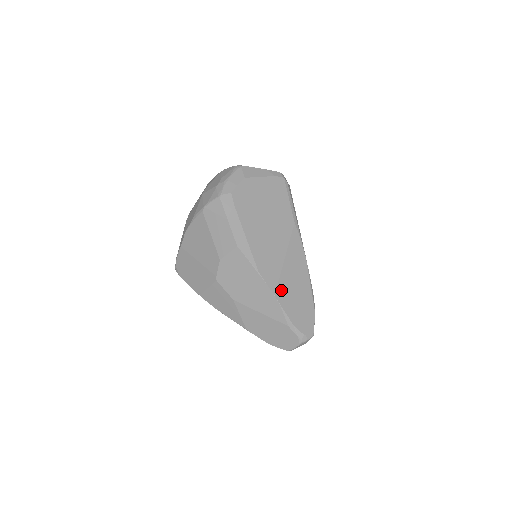
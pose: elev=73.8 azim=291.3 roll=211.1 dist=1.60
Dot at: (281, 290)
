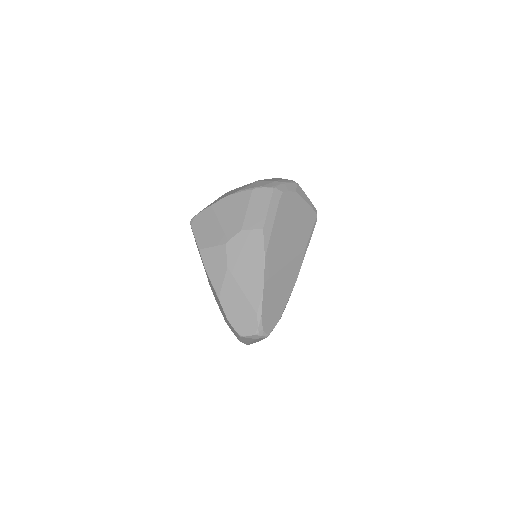
Dot at: (270, 284)
